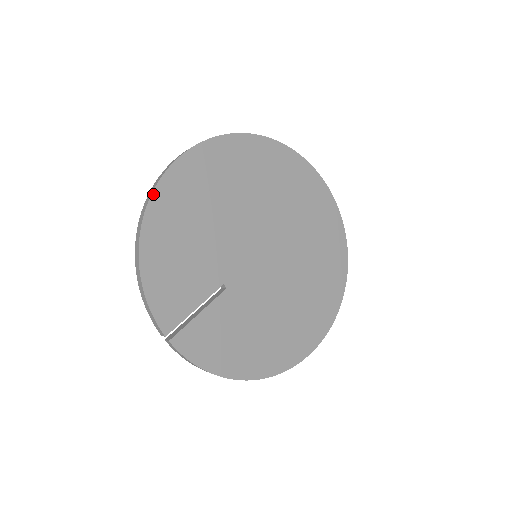
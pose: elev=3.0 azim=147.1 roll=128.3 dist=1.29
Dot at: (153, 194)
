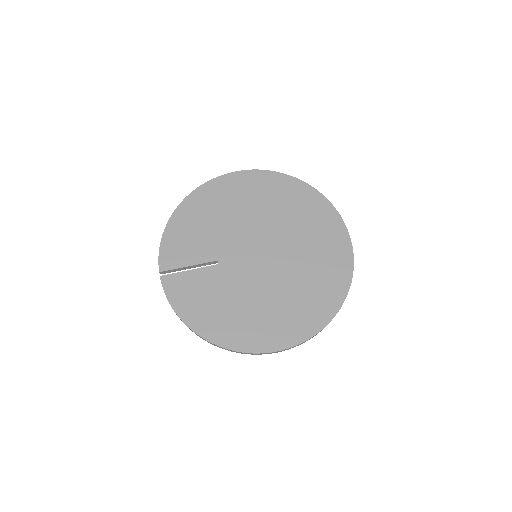
Dot at: (198, 188)
